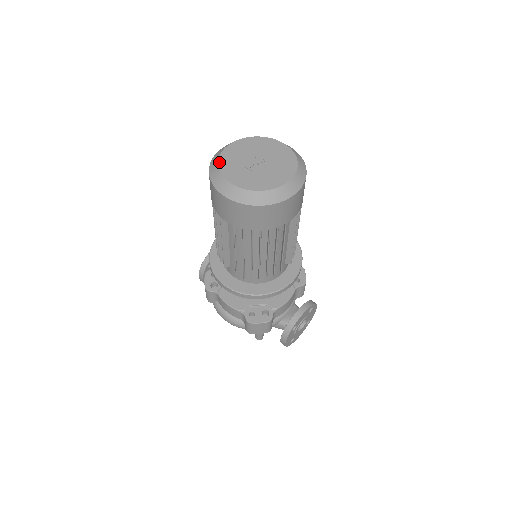
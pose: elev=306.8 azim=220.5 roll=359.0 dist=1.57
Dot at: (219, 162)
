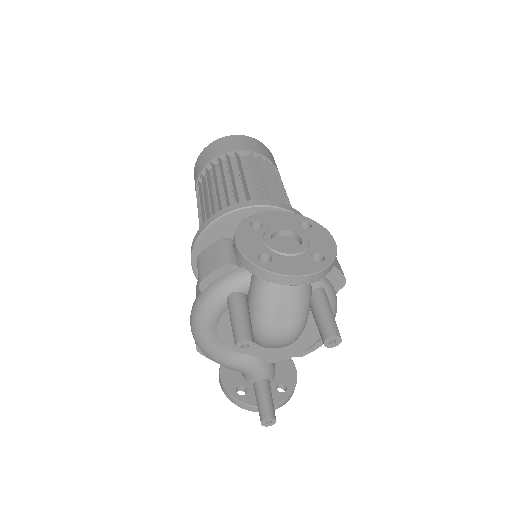
Dot at: occluded
